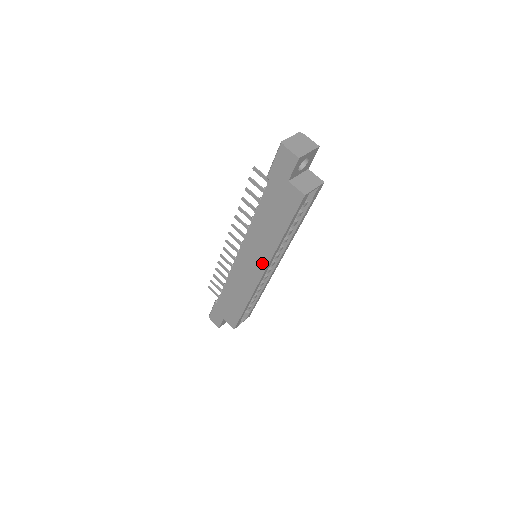
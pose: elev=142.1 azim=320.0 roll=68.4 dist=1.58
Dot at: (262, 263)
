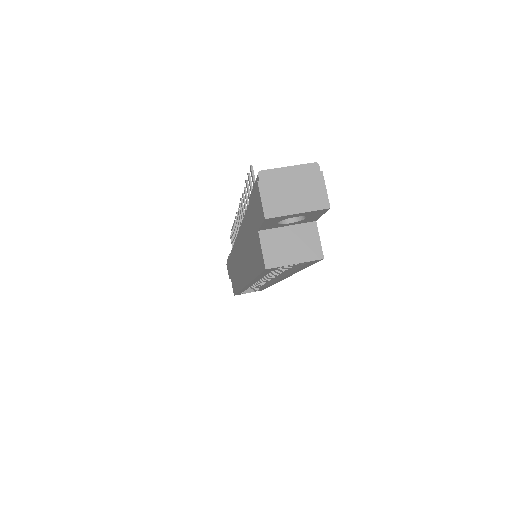
Dot at: (244, 276)
